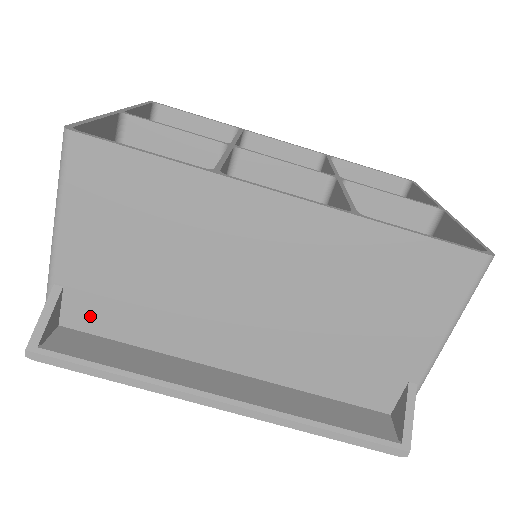
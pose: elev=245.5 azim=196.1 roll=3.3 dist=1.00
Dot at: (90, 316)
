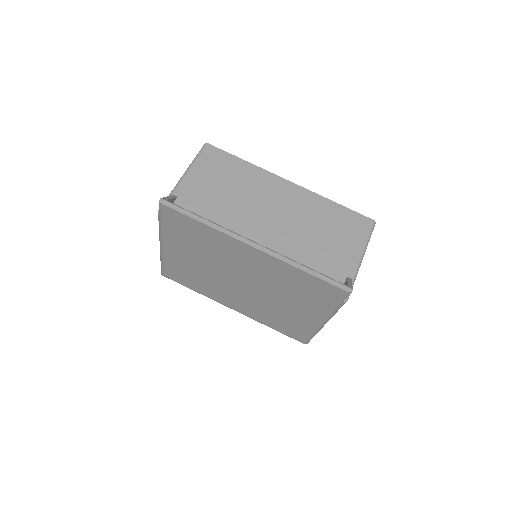
Dot at: occluded
